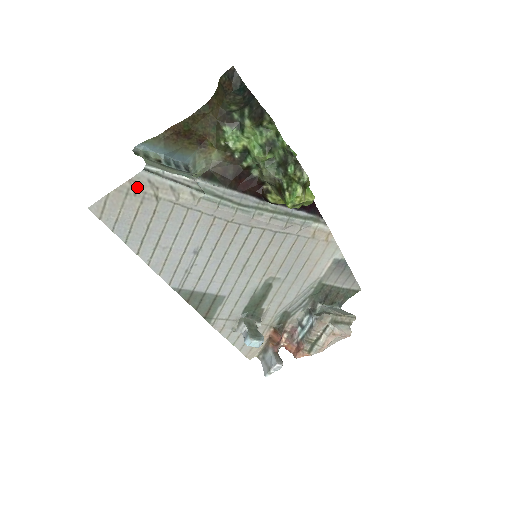
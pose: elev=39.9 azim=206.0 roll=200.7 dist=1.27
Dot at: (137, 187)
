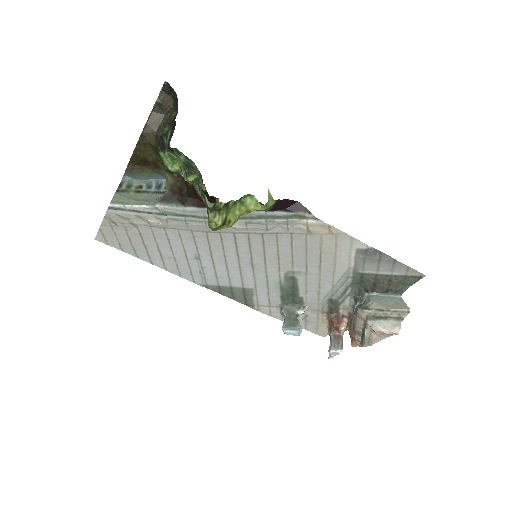
Dot at: (114, 221)
